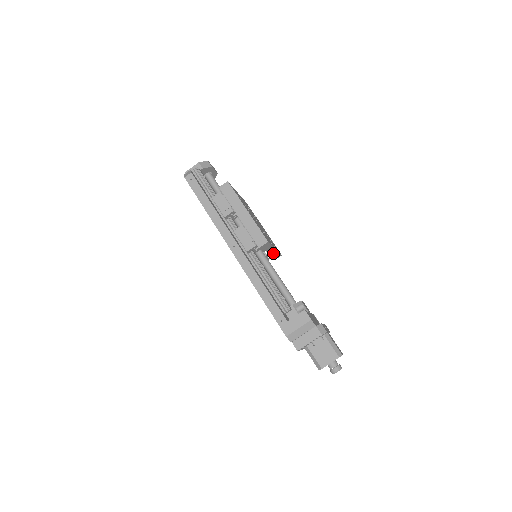
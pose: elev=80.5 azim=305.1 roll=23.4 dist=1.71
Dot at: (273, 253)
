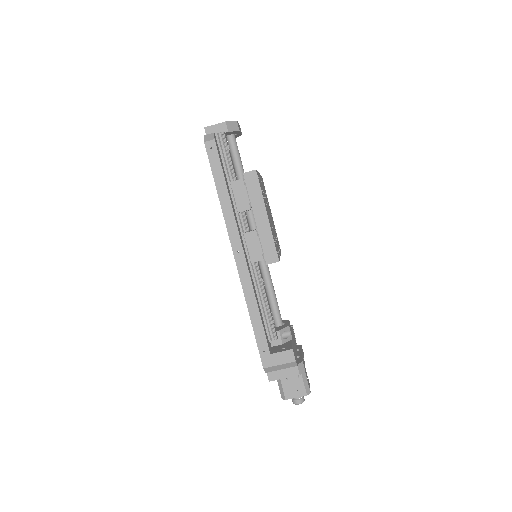
Dot at: occluded
